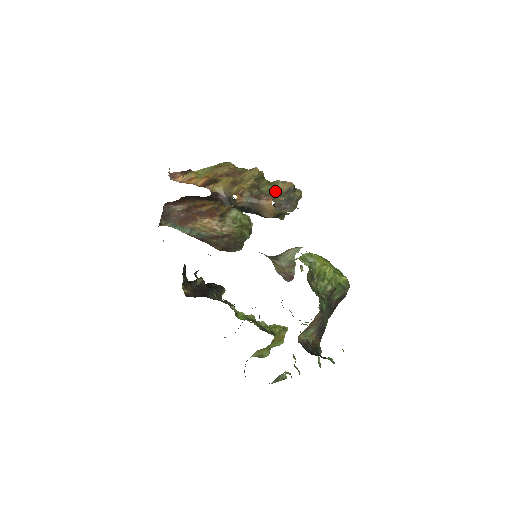
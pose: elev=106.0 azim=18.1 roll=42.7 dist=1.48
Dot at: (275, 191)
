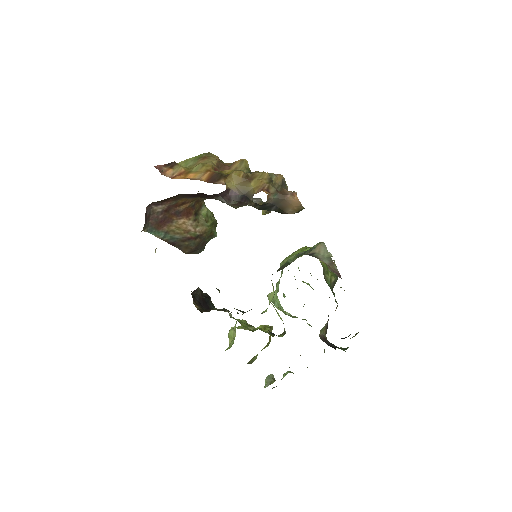
Dot at: occluded
